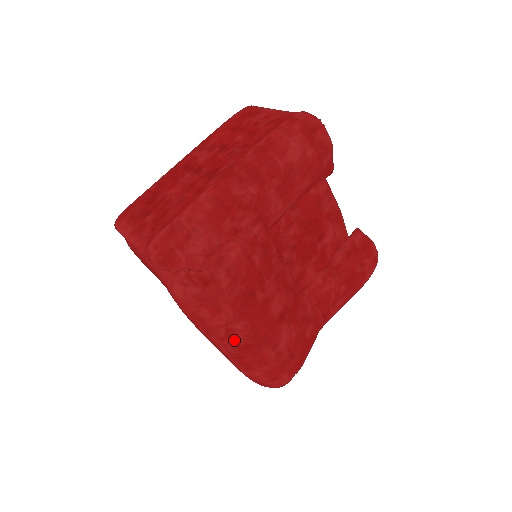
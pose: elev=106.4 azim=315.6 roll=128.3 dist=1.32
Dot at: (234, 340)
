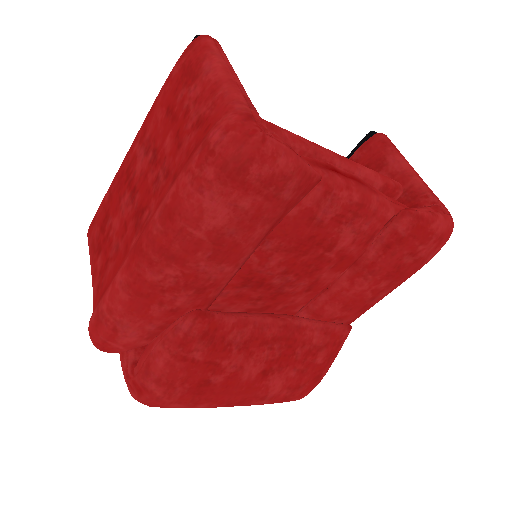
Dot at: occluded
